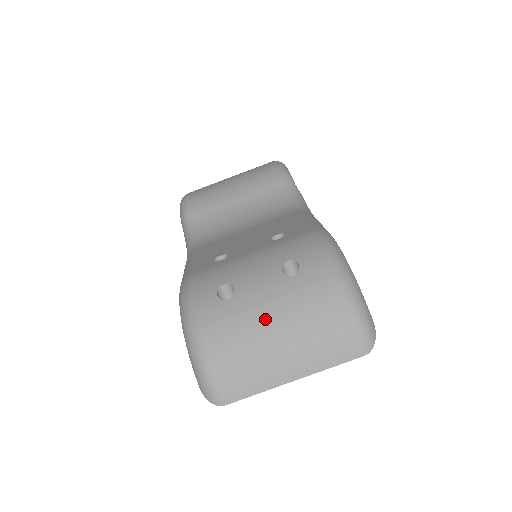
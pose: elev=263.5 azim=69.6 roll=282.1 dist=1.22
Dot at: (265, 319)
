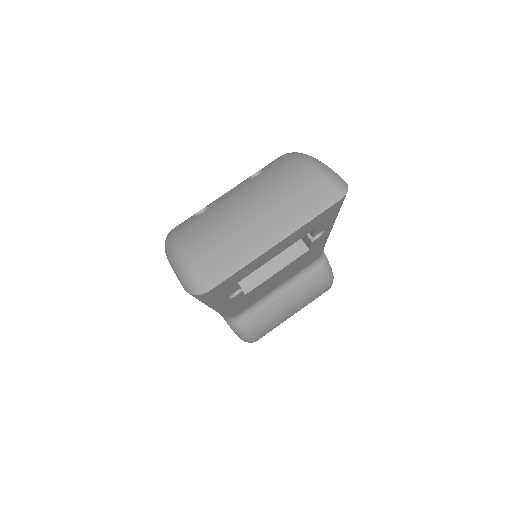
Dot at: (236, 205)
